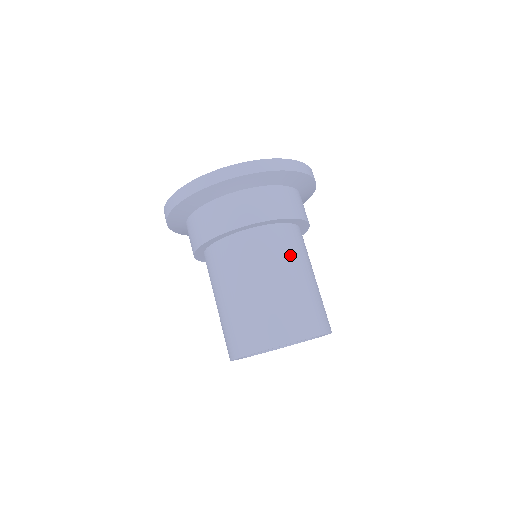
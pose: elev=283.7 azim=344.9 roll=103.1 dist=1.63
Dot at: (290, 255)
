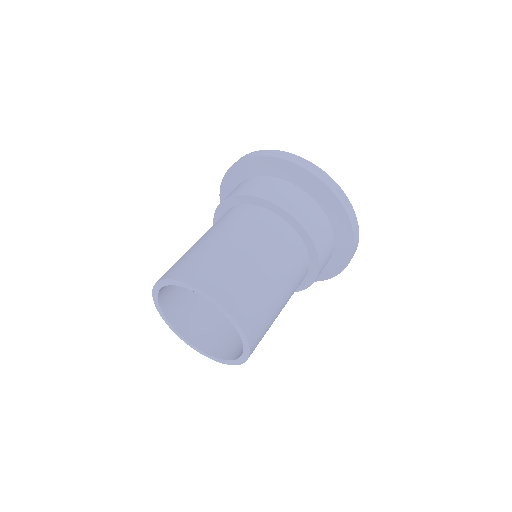
Dot at: (277, 250)
